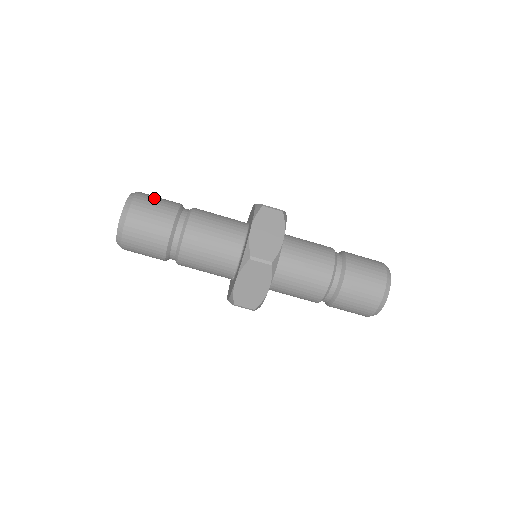
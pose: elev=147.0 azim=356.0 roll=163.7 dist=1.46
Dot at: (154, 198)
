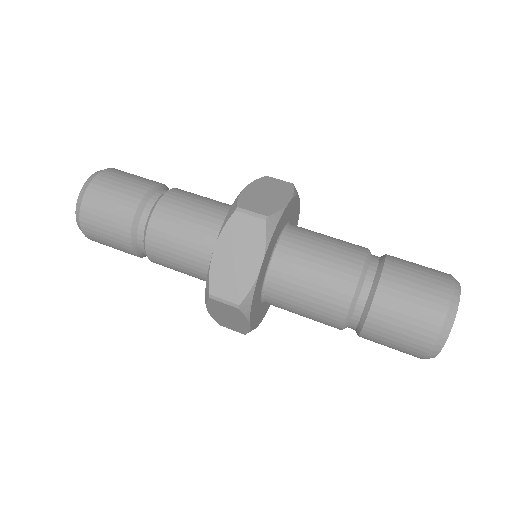
Dot at: occluded
